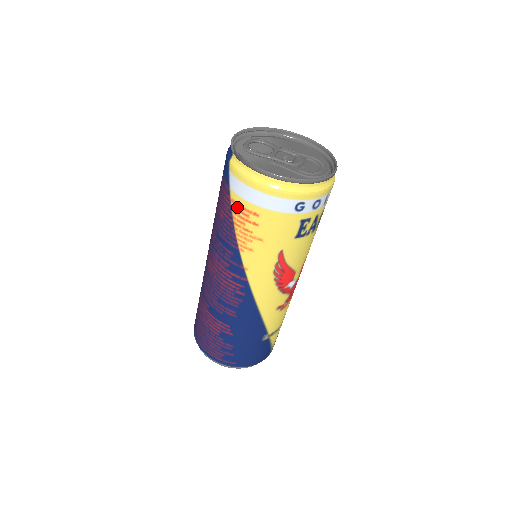
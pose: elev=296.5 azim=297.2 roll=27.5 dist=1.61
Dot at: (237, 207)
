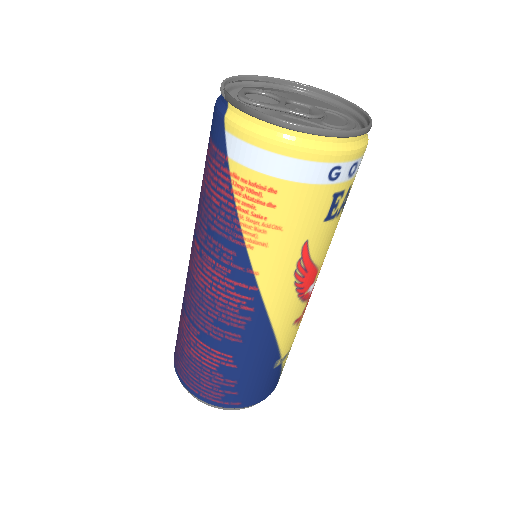
Dot at: (242, 183)
